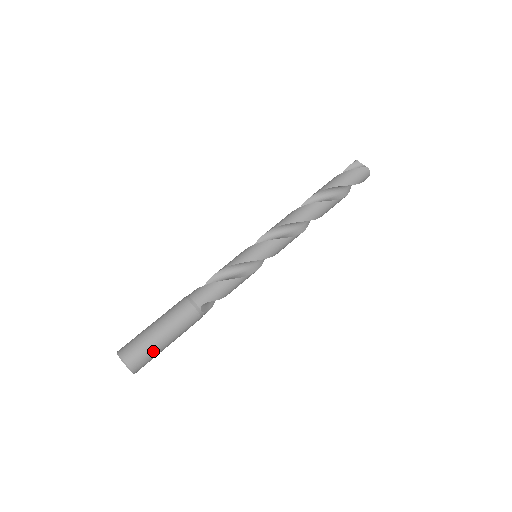
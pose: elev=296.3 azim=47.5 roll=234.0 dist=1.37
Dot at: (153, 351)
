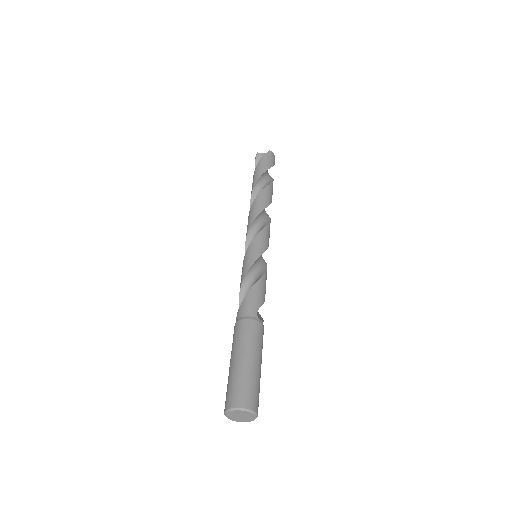
Dot at: (256, 381)
